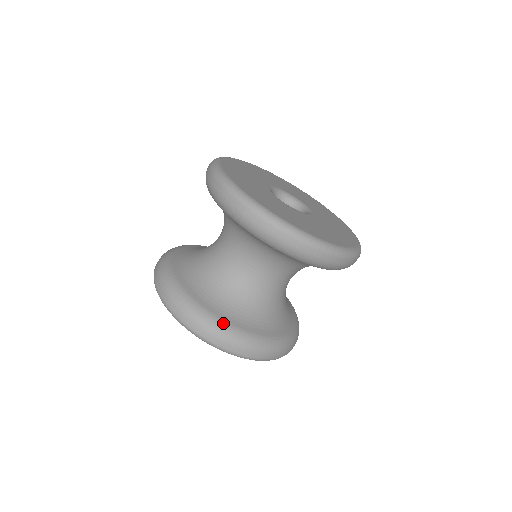
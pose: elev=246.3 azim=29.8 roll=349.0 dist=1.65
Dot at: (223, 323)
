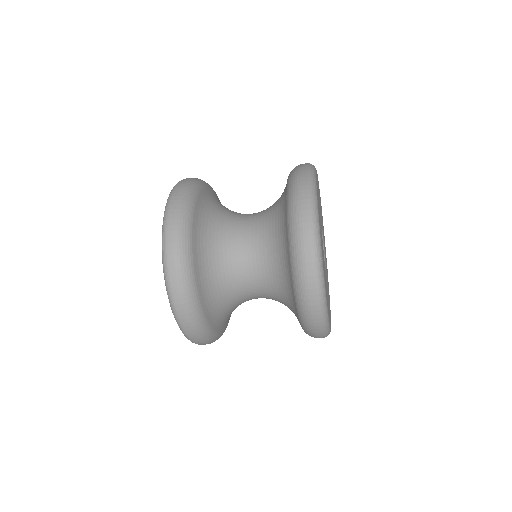
Dot at: occluded
